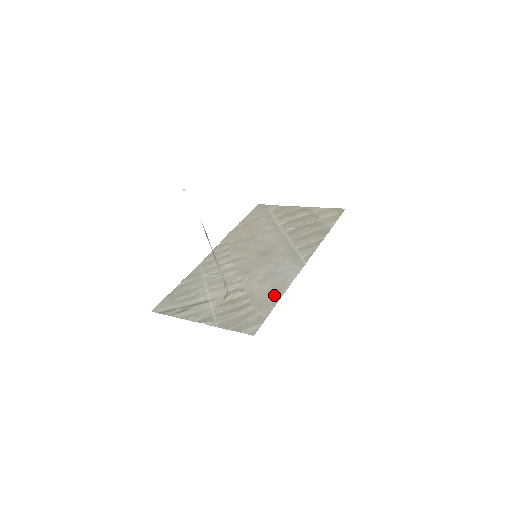
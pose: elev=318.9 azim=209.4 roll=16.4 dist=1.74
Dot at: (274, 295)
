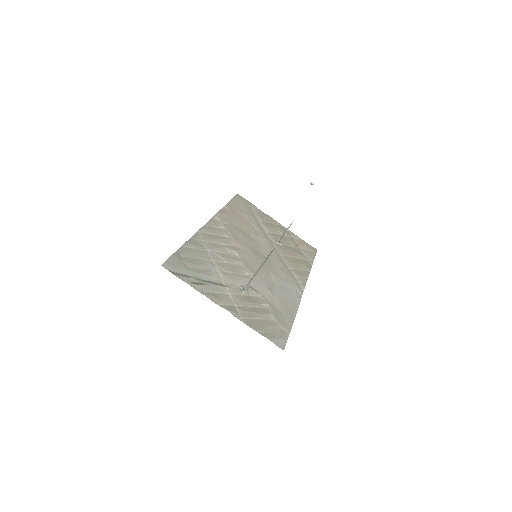
Dot at: (288, 312)
